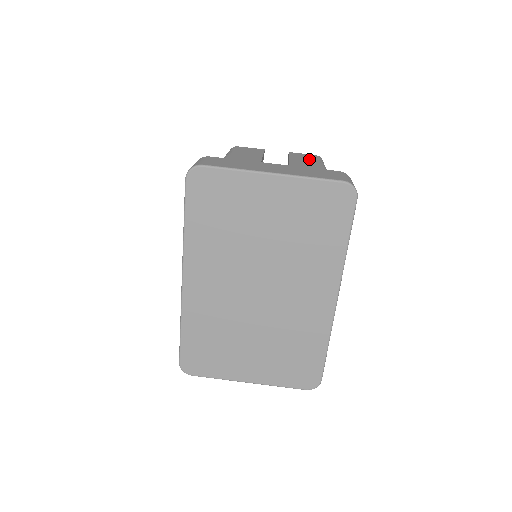
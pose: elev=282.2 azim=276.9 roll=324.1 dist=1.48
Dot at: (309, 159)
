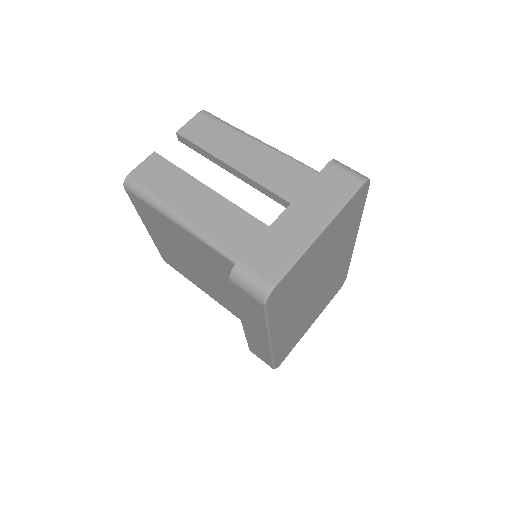
Dot at: (216, 132)
